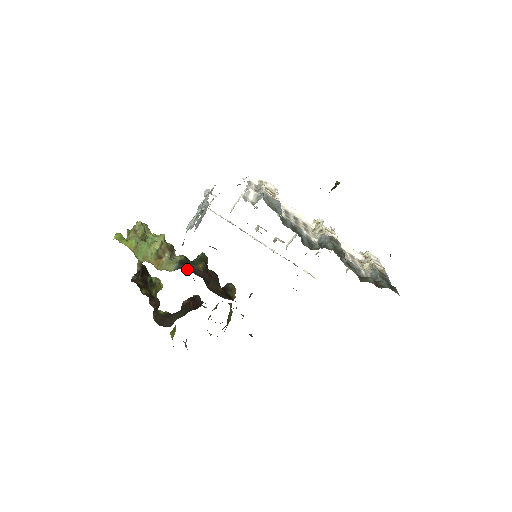
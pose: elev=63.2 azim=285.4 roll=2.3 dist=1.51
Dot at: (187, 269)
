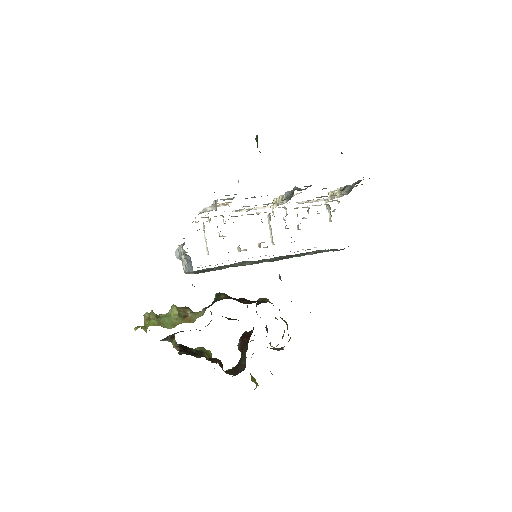
Dot at: occluded
